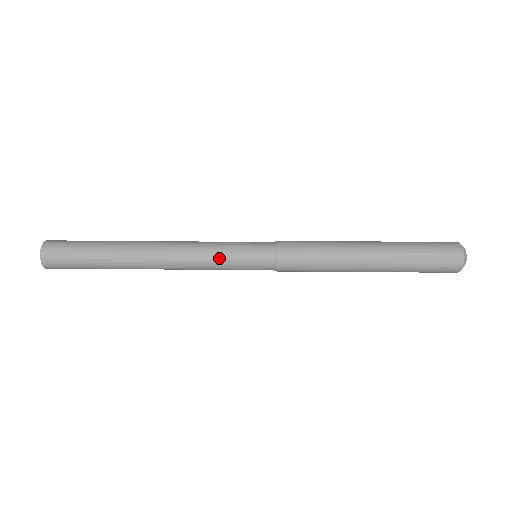
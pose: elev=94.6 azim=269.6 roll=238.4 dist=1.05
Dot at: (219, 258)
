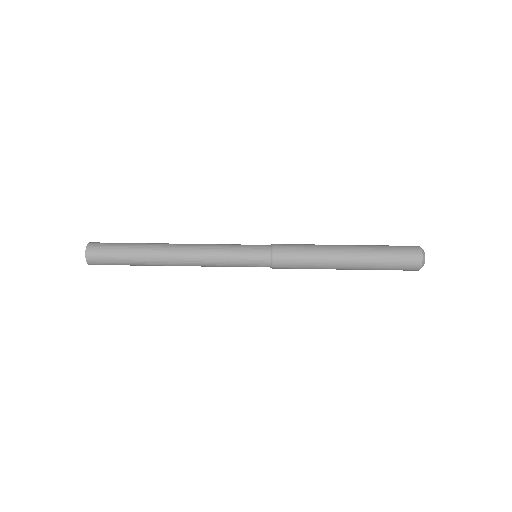
Dot at: (228, 245)
